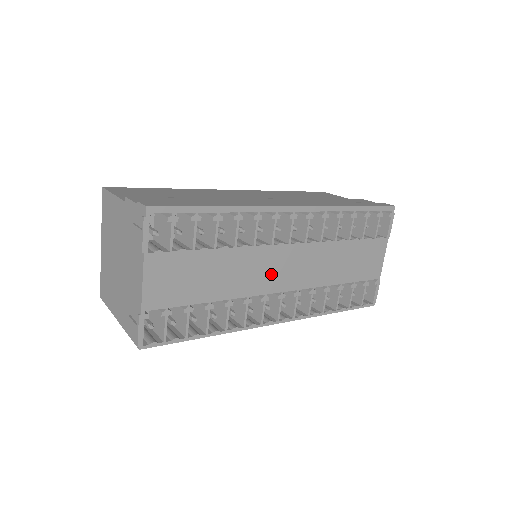
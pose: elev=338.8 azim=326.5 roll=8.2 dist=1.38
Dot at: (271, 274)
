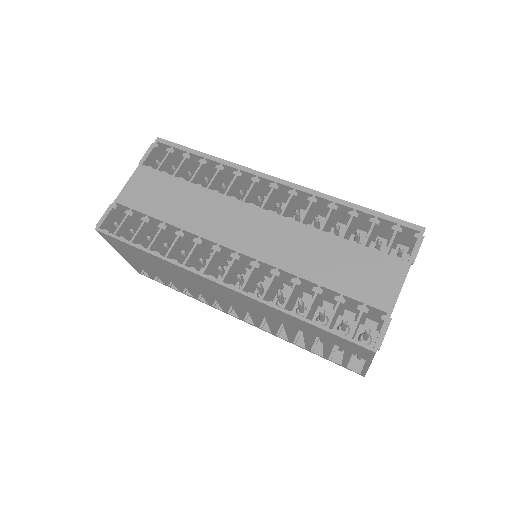
Dot at: (232, 227)
